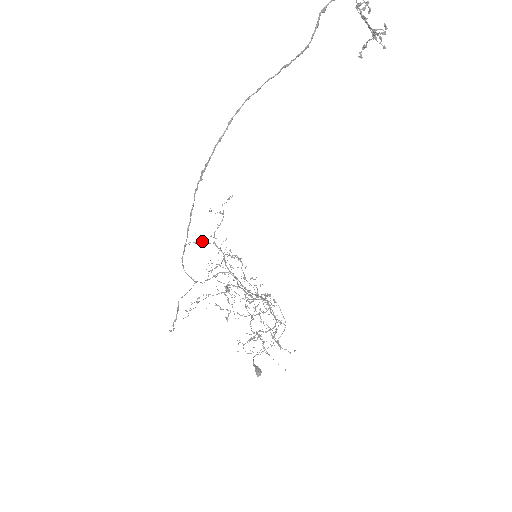
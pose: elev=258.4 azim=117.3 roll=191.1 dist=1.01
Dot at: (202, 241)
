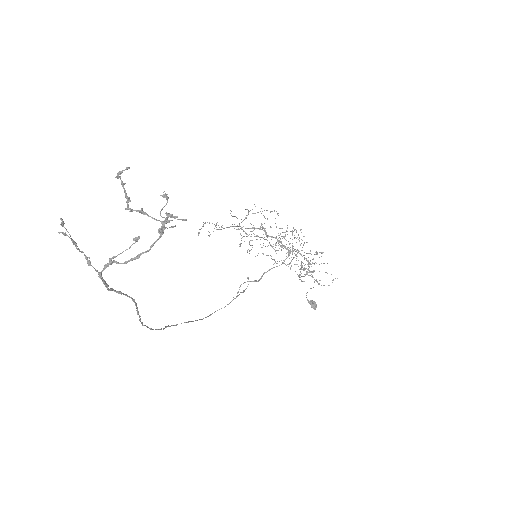
Dot at: occluded
